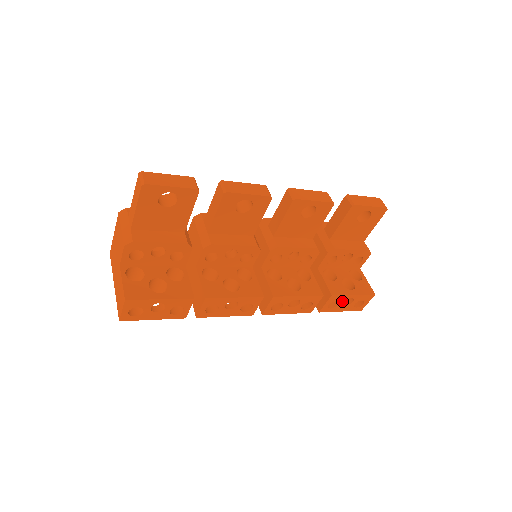
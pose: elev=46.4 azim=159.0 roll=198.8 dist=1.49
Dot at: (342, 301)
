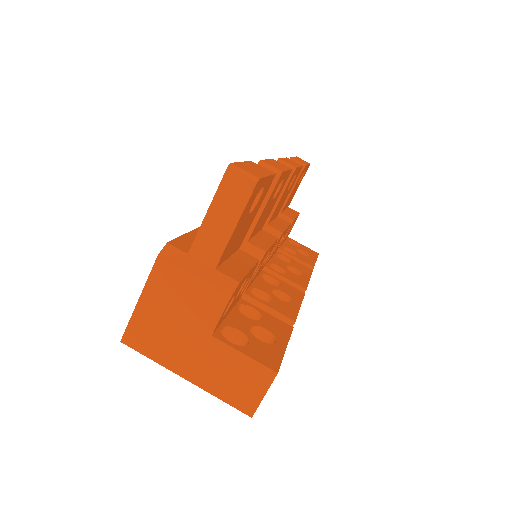
Dot at: occluded
